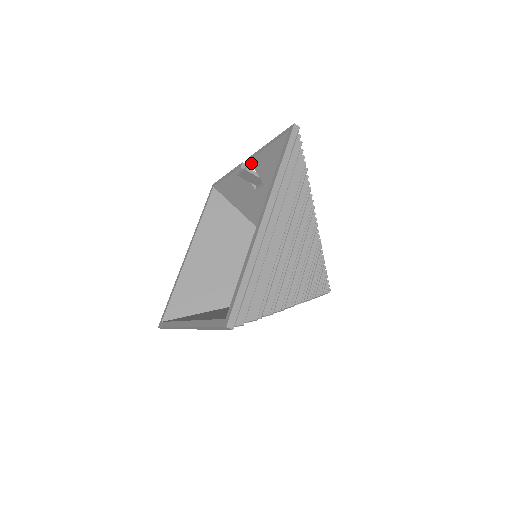
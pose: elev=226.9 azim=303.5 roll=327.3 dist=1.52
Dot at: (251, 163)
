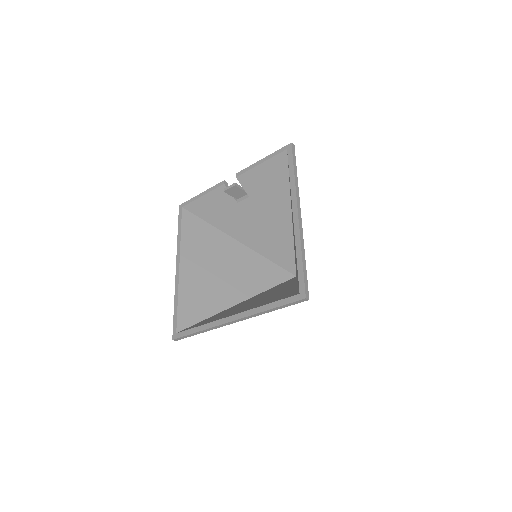
Dot at: (238, 179)
